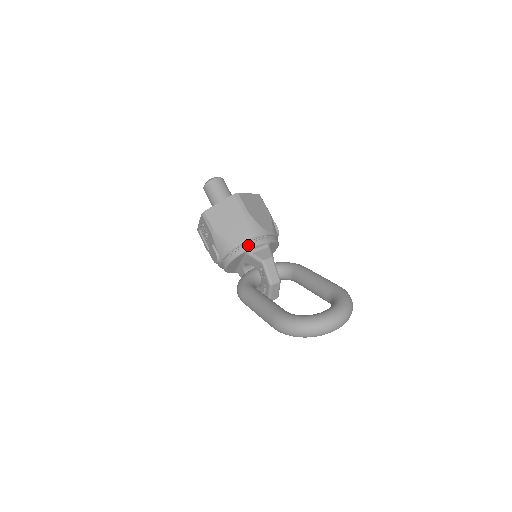
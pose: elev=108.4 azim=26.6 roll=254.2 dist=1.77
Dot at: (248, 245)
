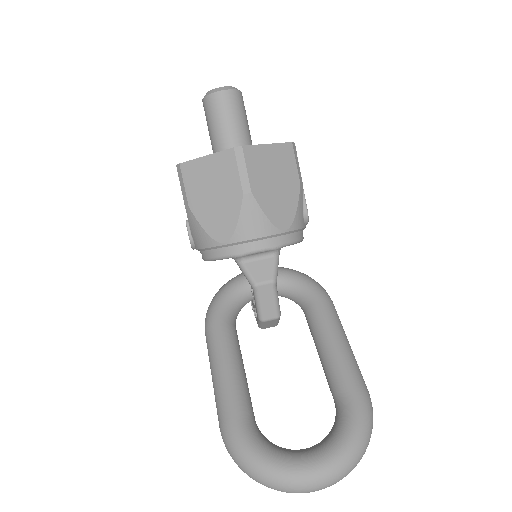
Dot at: (237, 249)
